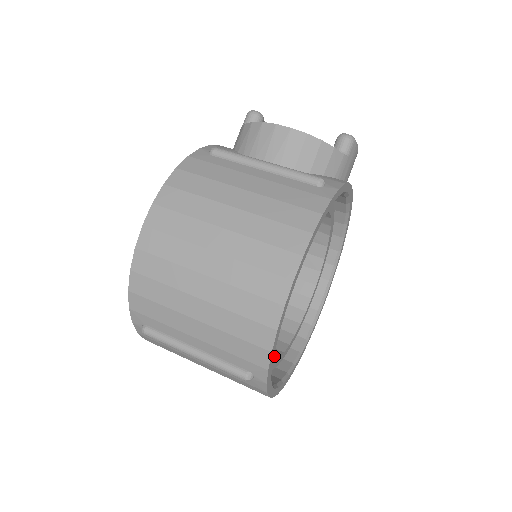
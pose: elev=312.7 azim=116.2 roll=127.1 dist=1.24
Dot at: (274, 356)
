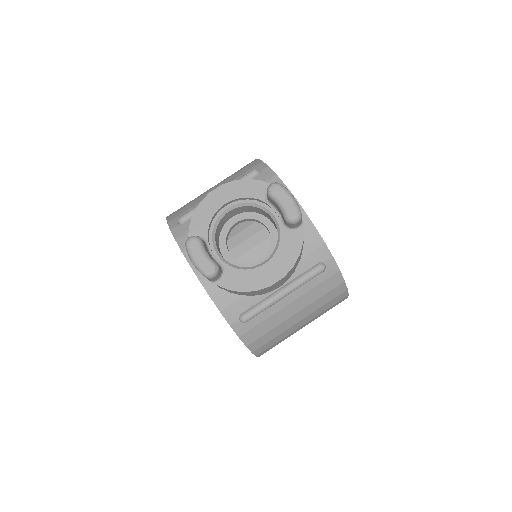
Dot at: occluded
